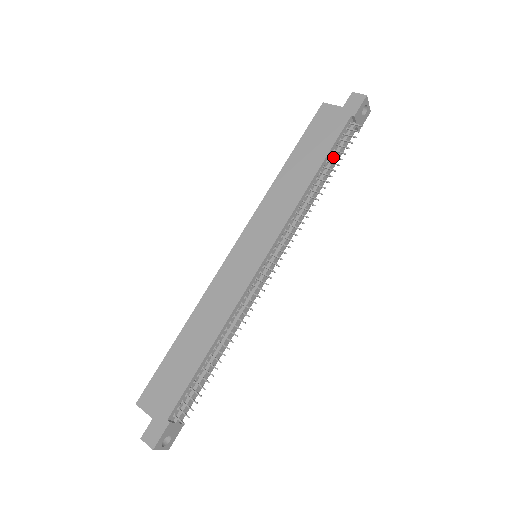
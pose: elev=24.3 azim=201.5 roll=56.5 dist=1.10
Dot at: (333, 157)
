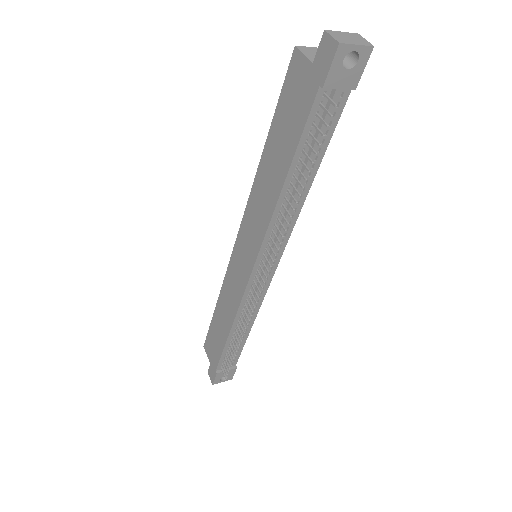
Dot at: (305, 155)
